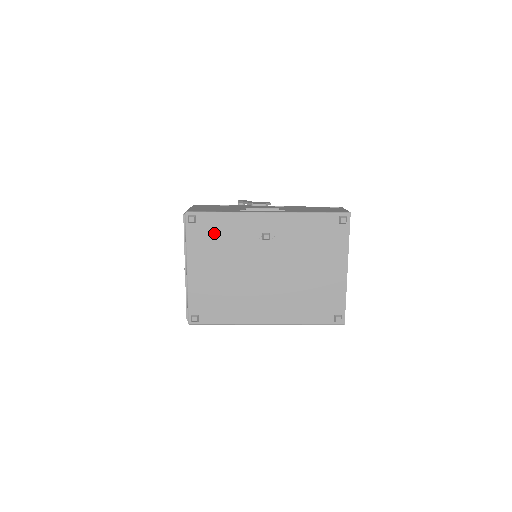
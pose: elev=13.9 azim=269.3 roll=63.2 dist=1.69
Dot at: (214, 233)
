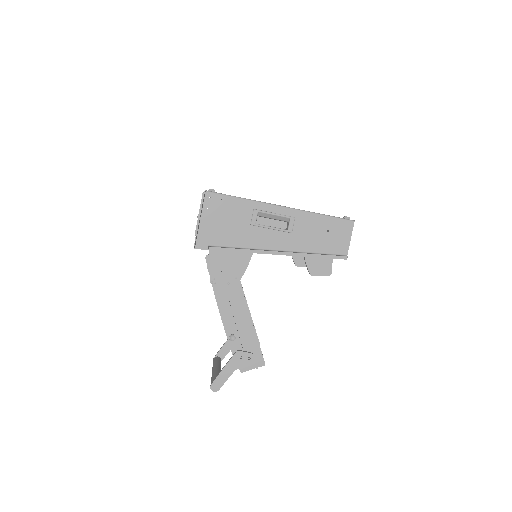
Dot at: occluded
